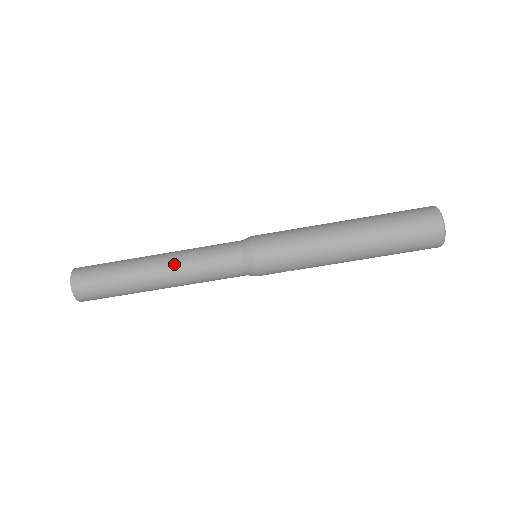
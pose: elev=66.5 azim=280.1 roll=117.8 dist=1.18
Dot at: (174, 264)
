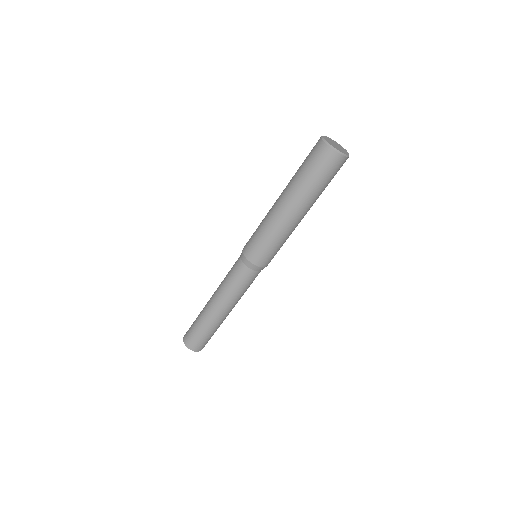
Dot at: (225, 303)
